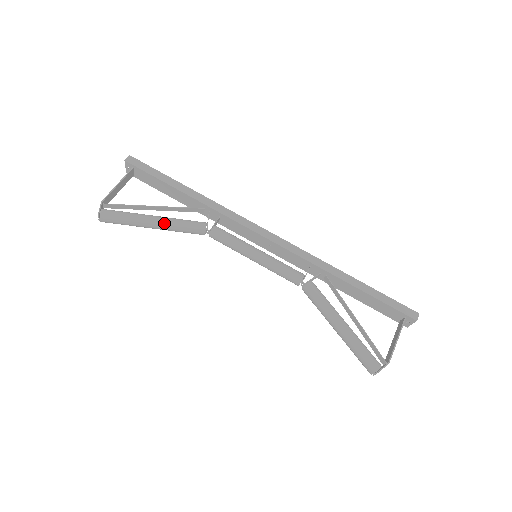
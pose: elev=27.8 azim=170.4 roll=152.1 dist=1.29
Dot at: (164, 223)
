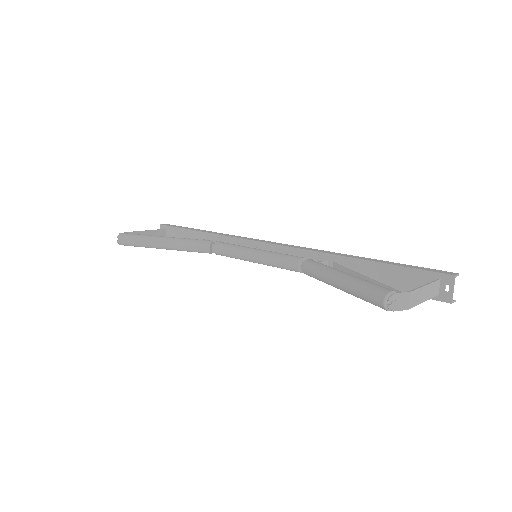
Dot at: (173, 239)
